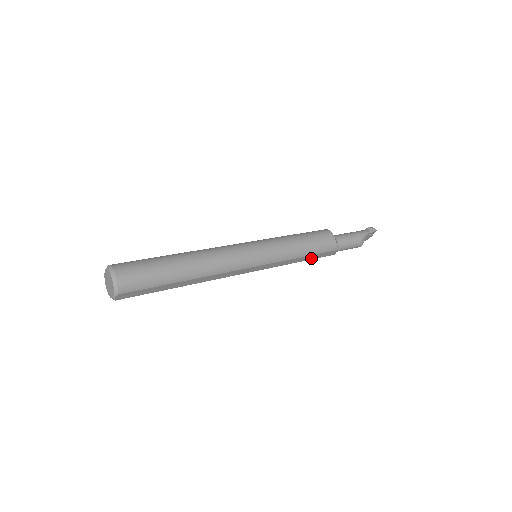
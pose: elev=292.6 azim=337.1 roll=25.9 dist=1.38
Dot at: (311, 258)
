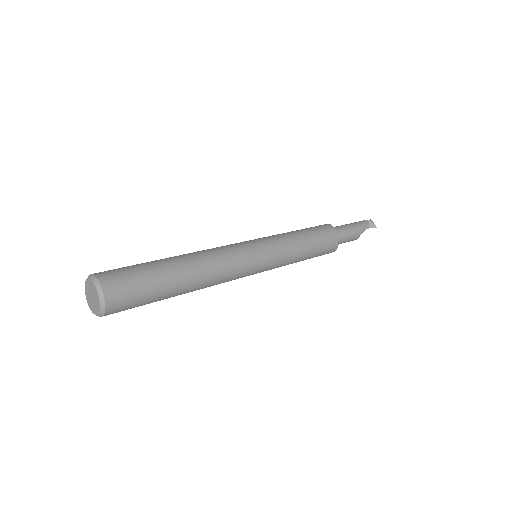
Dot at: occluded
